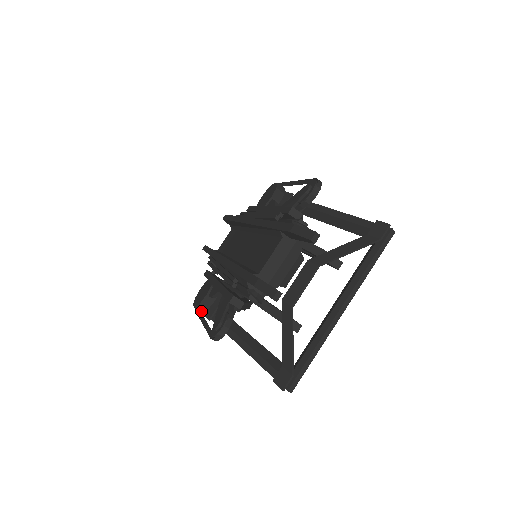
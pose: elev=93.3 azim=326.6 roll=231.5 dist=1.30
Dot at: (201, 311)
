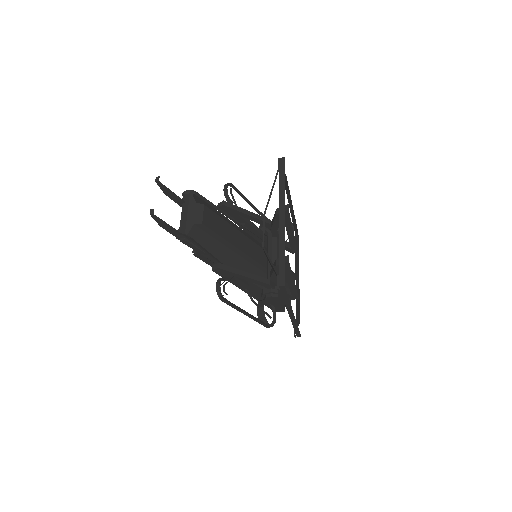
Dot at: (266, 323)
